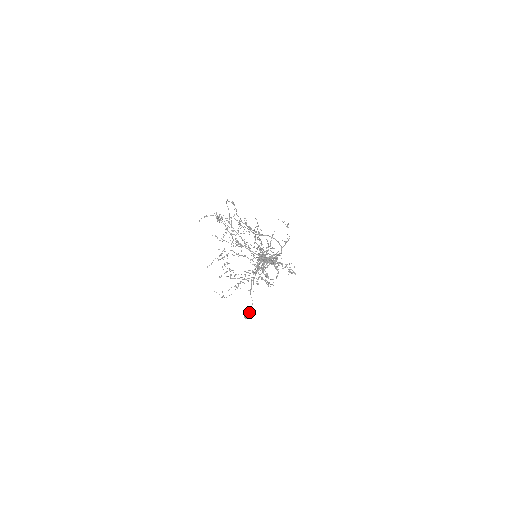
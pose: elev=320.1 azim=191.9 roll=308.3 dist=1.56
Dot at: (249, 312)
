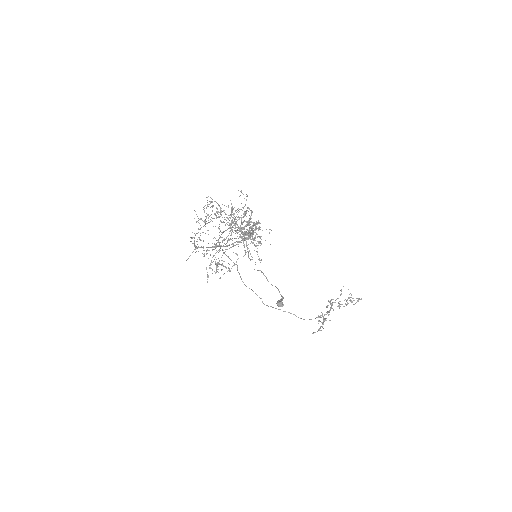
Dot at: (281, 299)
